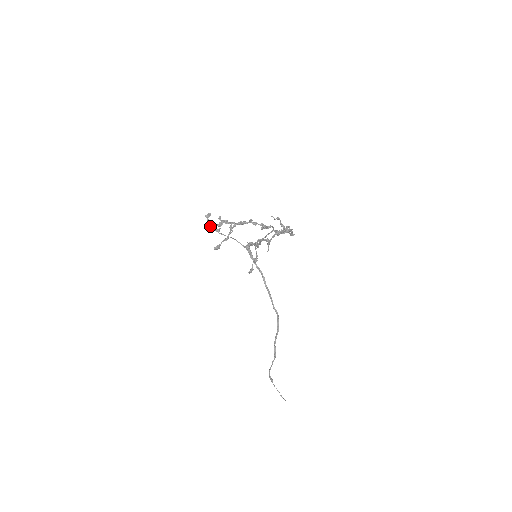
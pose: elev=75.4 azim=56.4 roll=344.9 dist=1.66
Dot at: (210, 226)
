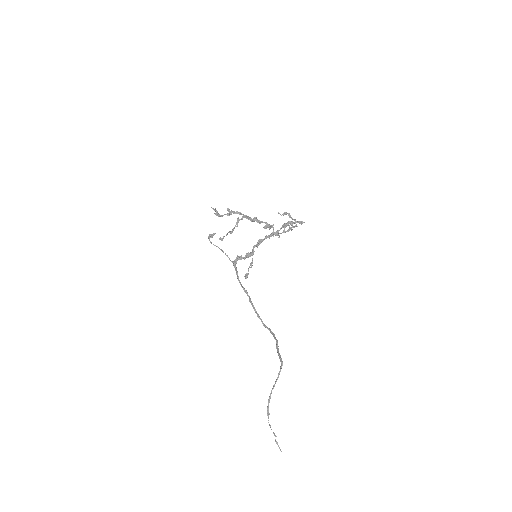
Dot at: (219, 214)
